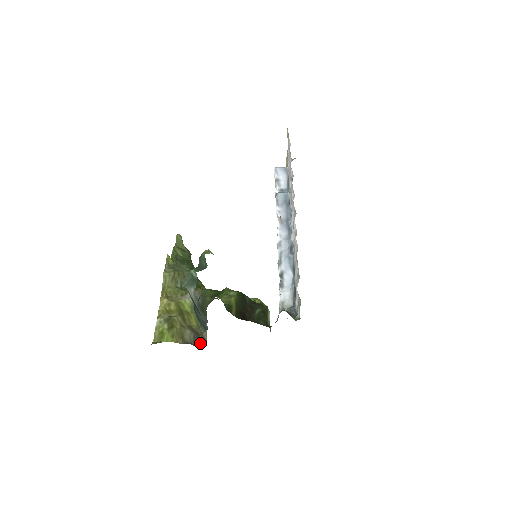
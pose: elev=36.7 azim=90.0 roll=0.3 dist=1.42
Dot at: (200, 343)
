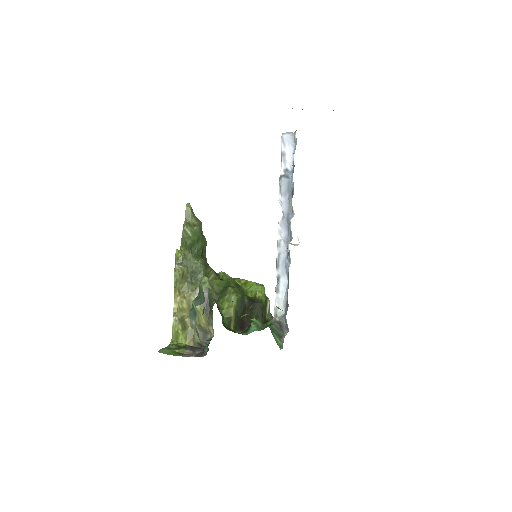
Dot at: (208, 340)
